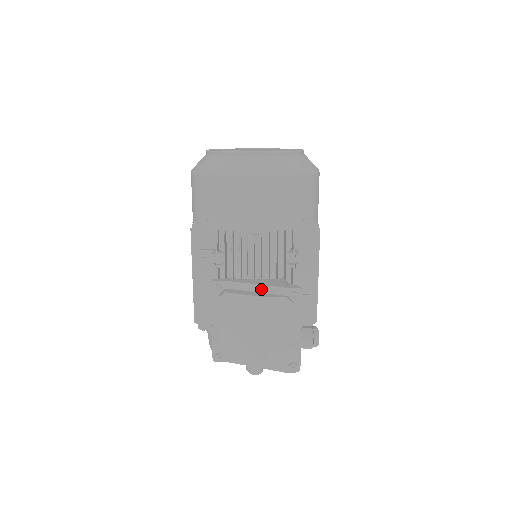
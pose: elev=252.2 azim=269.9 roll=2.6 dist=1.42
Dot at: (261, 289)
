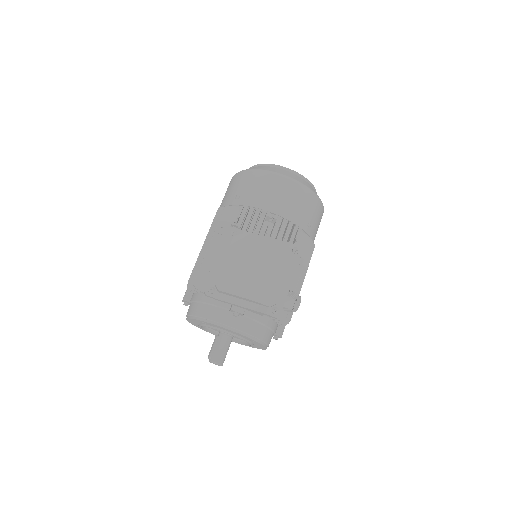
Dot at: occluded
